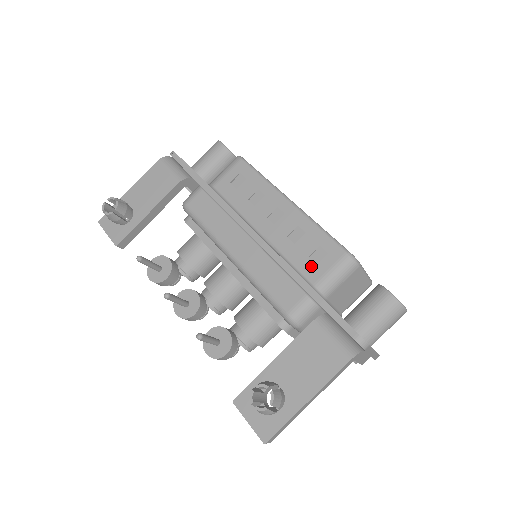
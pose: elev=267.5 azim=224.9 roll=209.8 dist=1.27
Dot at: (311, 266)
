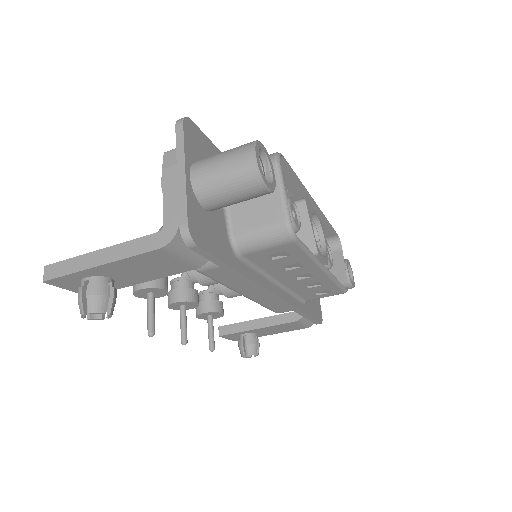
Dot at: (312, 296)
